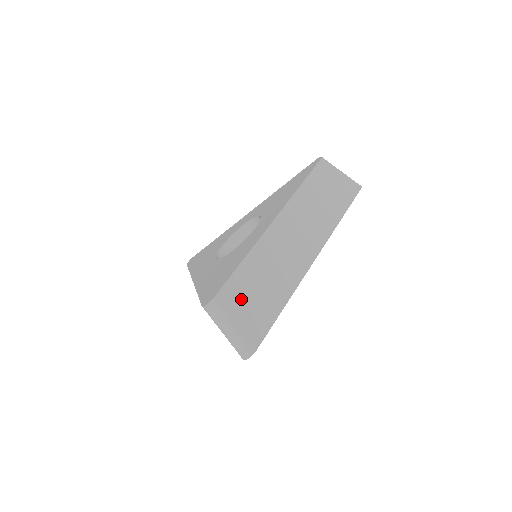
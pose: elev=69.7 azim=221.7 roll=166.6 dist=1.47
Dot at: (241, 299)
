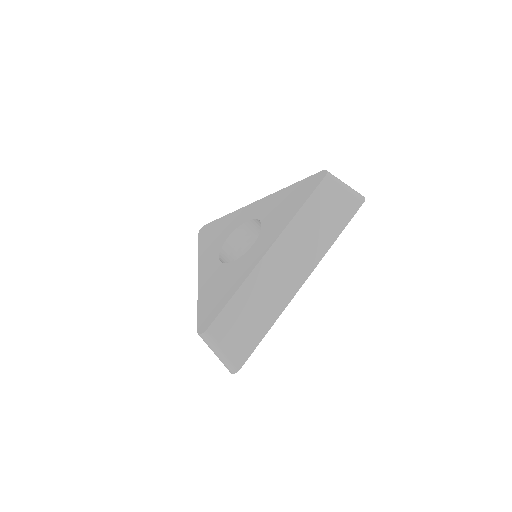
Dot at: (230, 328)
